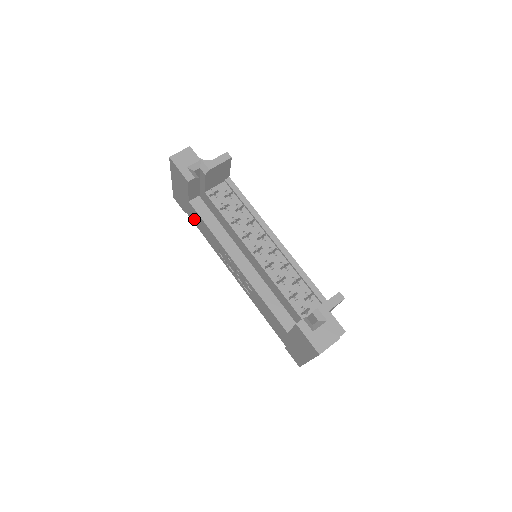
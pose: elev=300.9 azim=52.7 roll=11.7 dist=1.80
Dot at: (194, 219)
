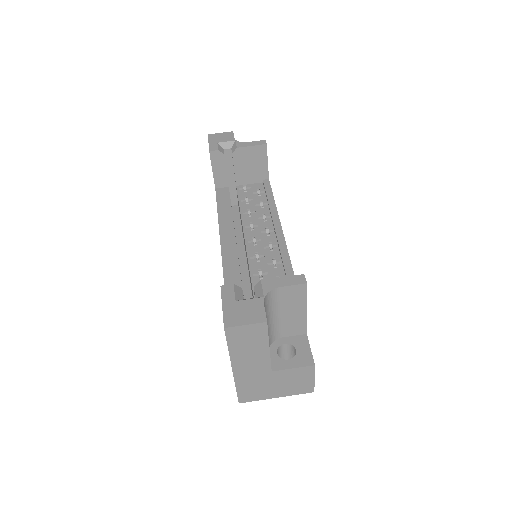
Dot at: occluded
